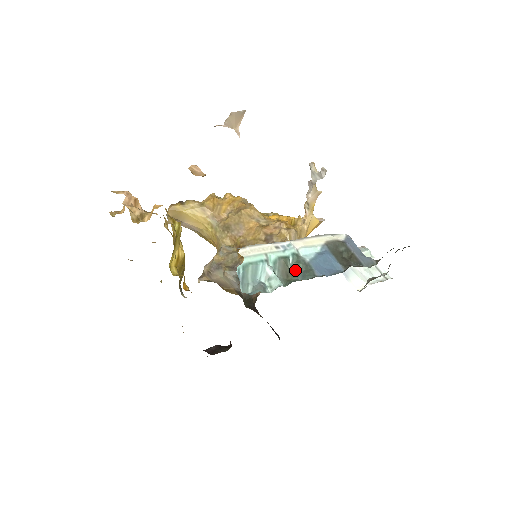
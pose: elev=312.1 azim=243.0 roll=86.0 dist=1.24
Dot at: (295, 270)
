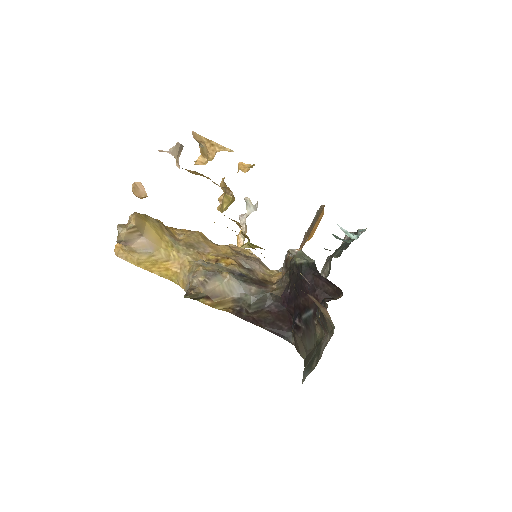
Dot at: (337, 238)
